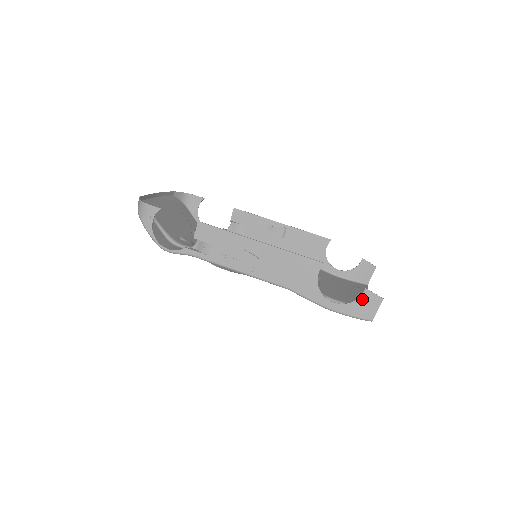
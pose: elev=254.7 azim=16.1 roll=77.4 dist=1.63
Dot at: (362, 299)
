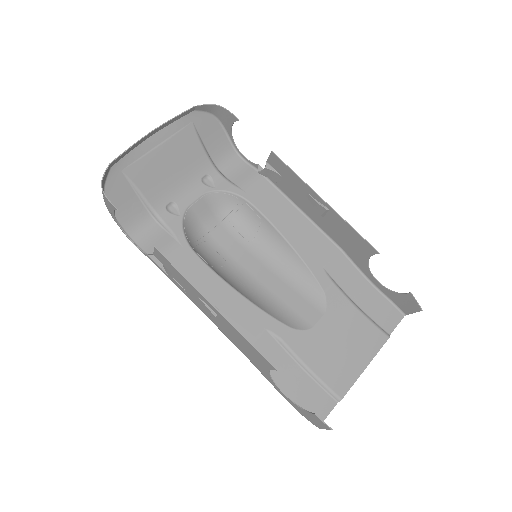
Dot at: (310, 415)
